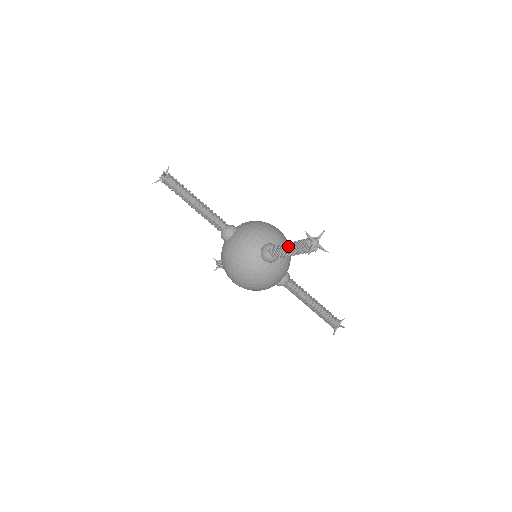
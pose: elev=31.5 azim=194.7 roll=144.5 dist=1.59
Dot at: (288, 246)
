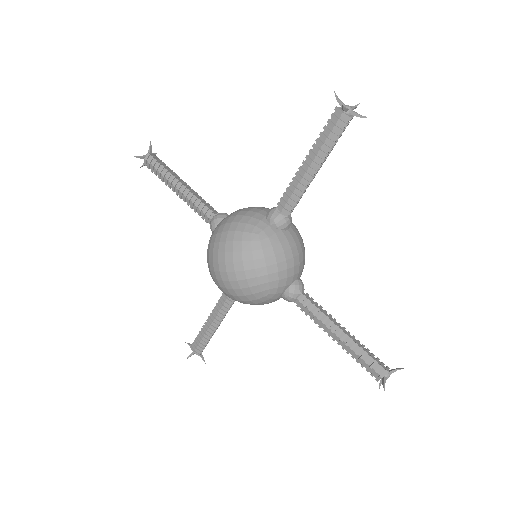
Dot at: occluded
